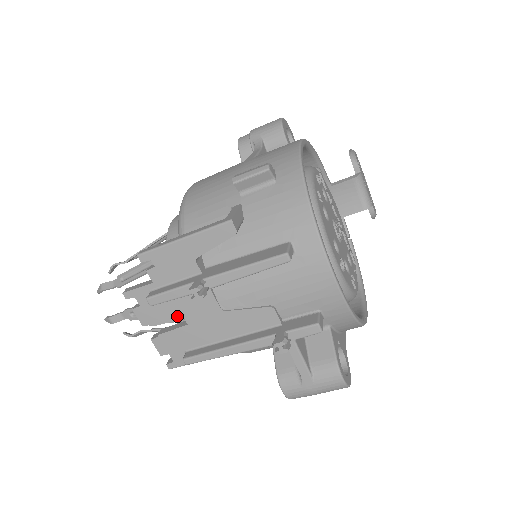
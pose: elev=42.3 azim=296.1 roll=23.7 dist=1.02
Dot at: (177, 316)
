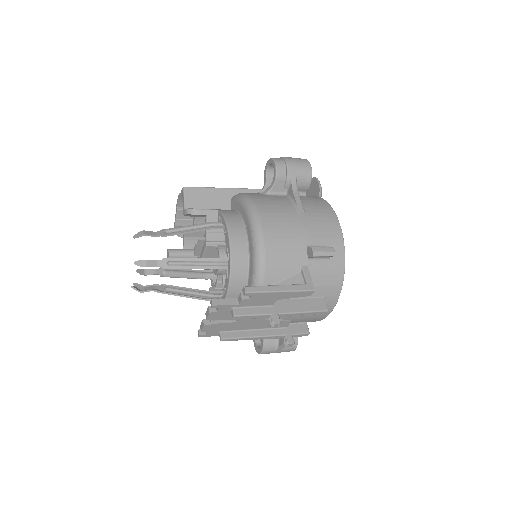
Dot at: occluded
